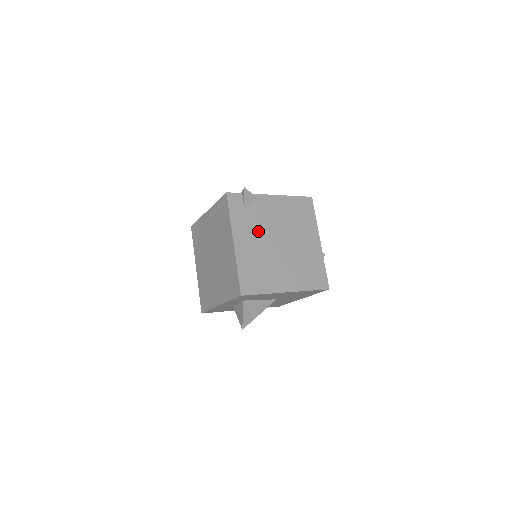
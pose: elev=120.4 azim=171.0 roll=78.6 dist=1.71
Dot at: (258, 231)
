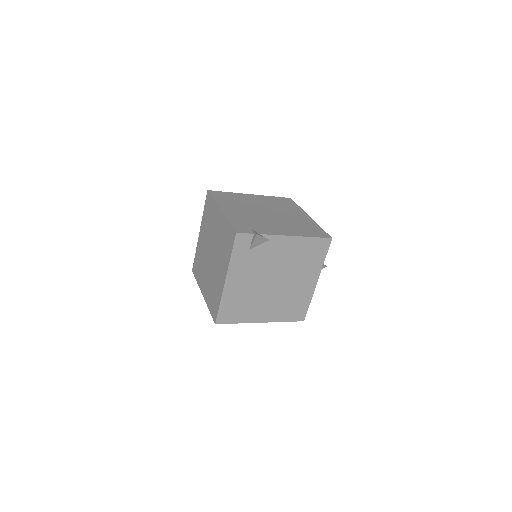
Dot at: (255, 271)
